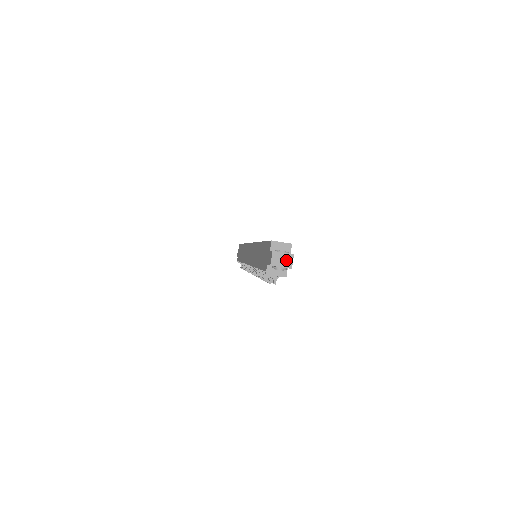
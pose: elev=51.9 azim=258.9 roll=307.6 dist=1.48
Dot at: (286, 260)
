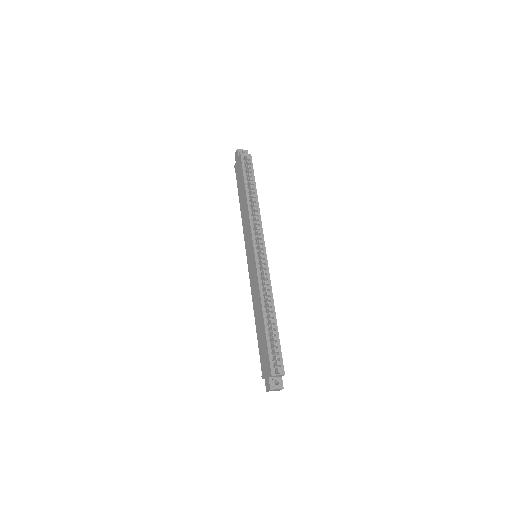
Dot at: (277, 390)
